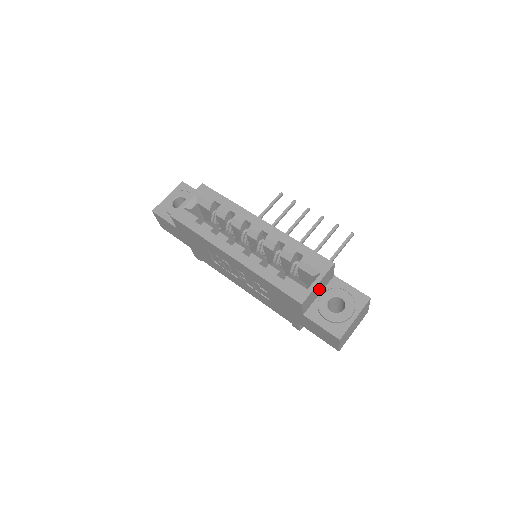
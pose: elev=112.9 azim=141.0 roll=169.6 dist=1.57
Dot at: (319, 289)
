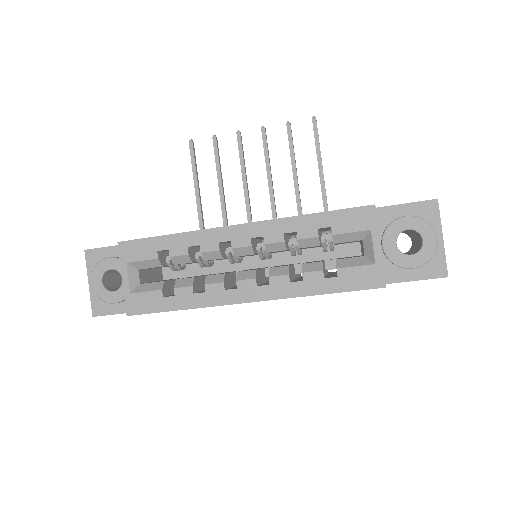
Dot at: occluded
